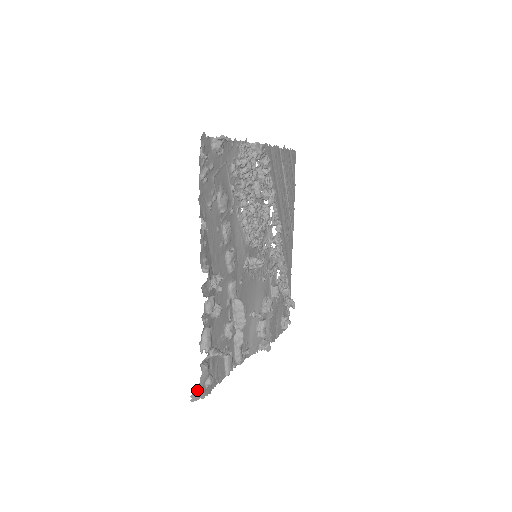
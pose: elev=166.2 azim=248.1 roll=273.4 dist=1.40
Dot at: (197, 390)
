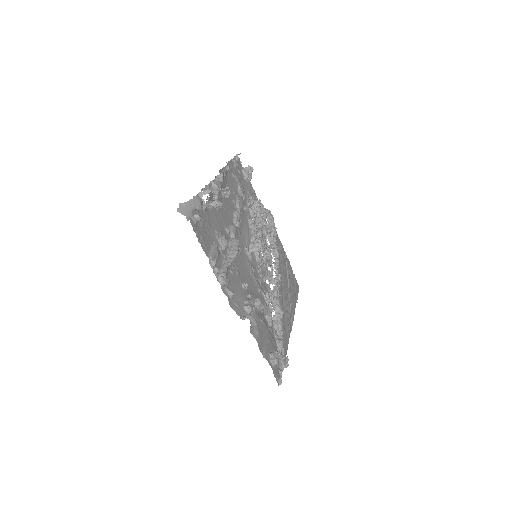
Dot at: (187, 205)
